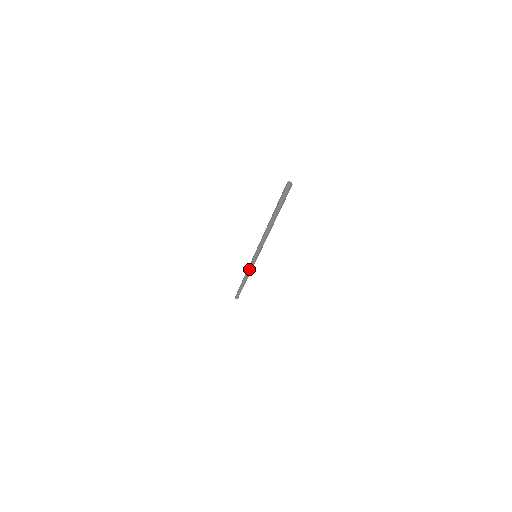
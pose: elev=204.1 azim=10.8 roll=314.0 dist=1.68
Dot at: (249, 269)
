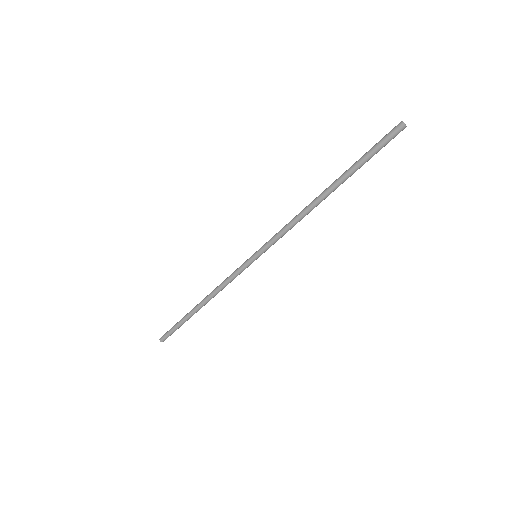
Dot at: (228, 278)
